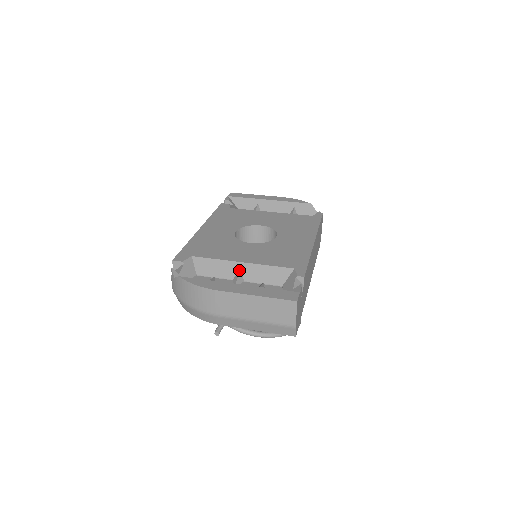
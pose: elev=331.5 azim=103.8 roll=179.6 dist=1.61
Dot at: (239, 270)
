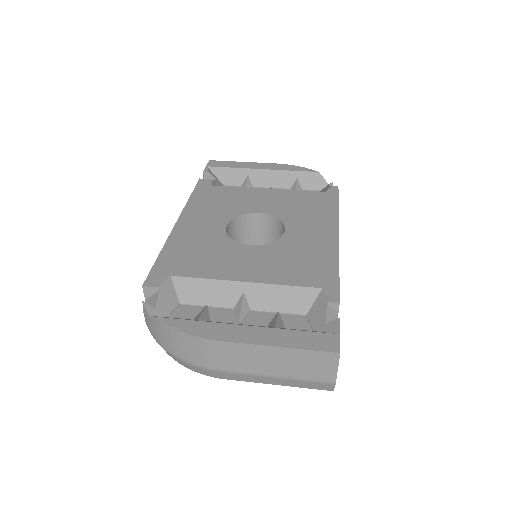
Dot at: (241, 294)
